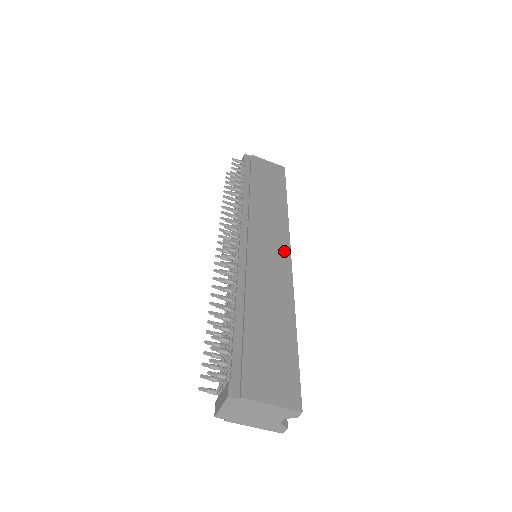
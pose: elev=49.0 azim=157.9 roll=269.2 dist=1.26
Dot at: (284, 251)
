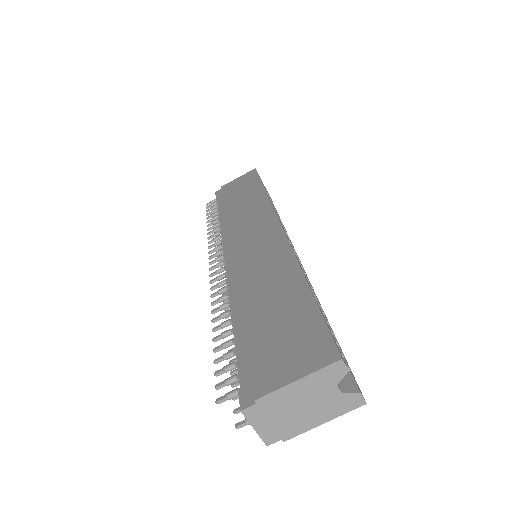
Dot at: (272, 227)
